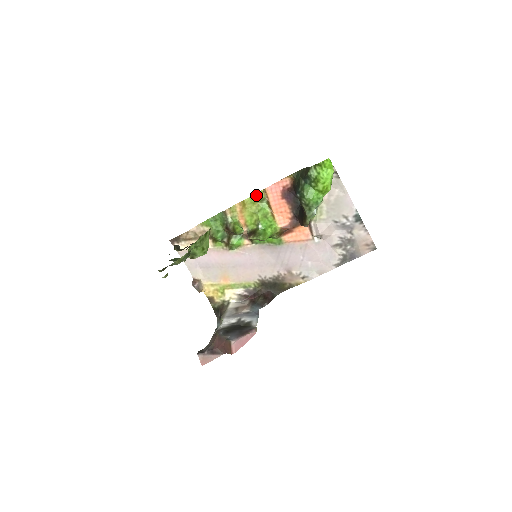
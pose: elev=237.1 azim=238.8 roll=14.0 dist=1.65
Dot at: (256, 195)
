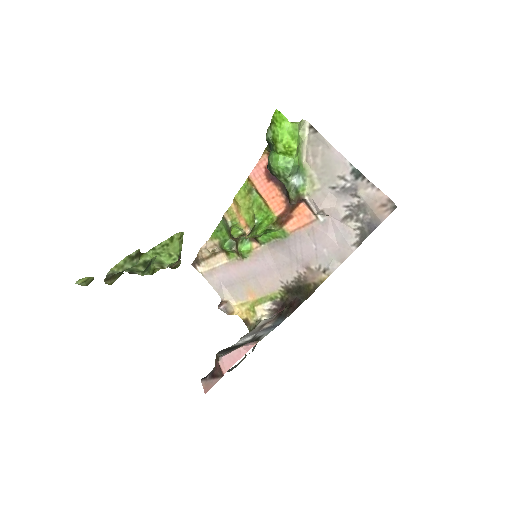
Dot at: (244, 187)
